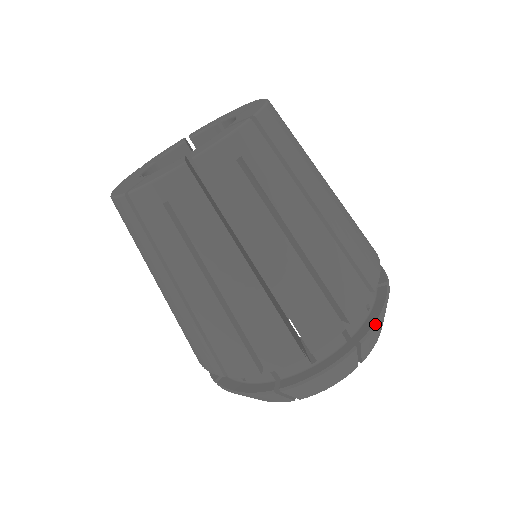
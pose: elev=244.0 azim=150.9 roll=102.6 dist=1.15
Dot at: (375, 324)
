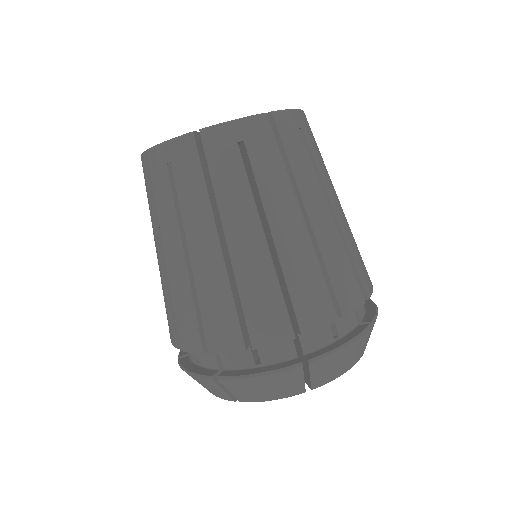
Dot at: (332, 351)
